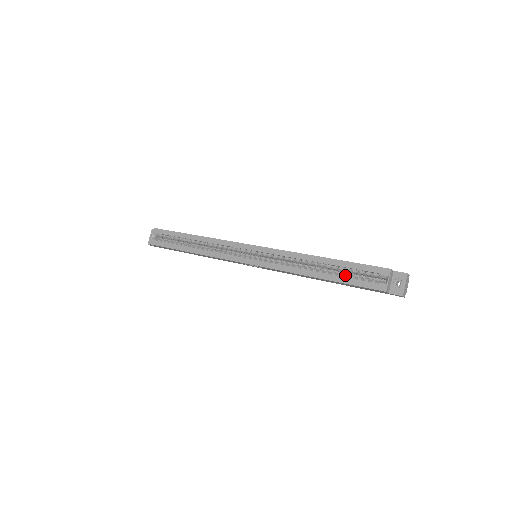
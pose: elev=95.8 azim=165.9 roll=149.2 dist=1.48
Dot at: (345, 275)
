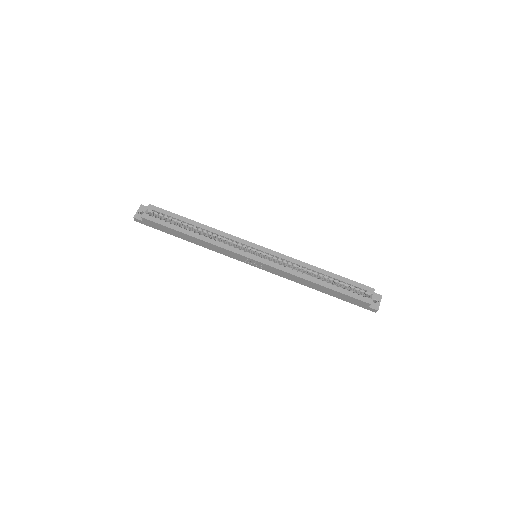
Dot at: (339, 286)
